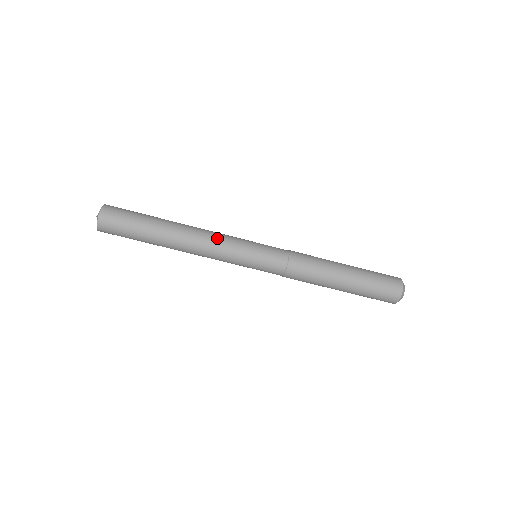
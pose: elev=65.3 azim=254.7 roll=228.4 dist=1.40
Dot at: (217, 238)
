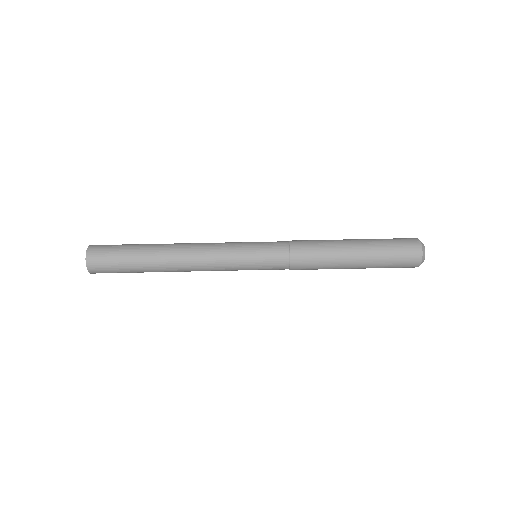
Dot at: occluded
